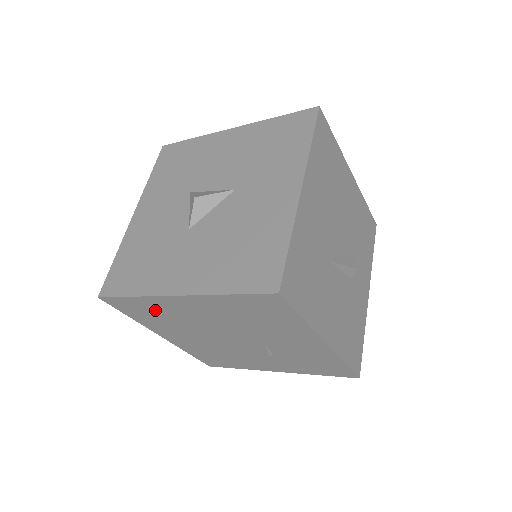
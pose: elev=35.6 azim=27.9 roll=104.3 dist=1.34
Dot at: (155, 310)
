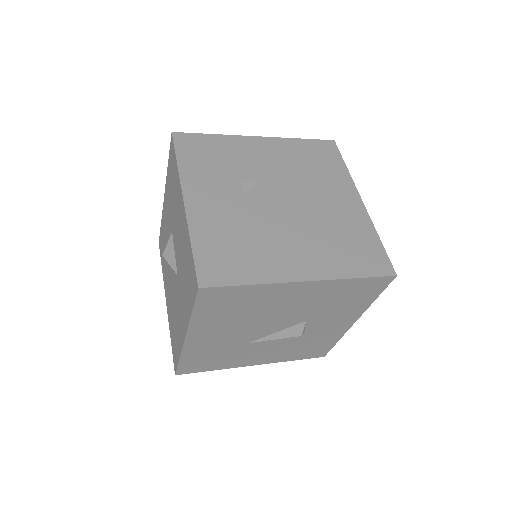
Dot at: occluded
